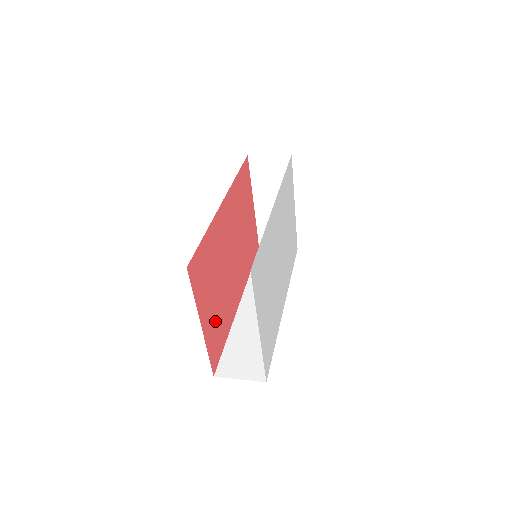
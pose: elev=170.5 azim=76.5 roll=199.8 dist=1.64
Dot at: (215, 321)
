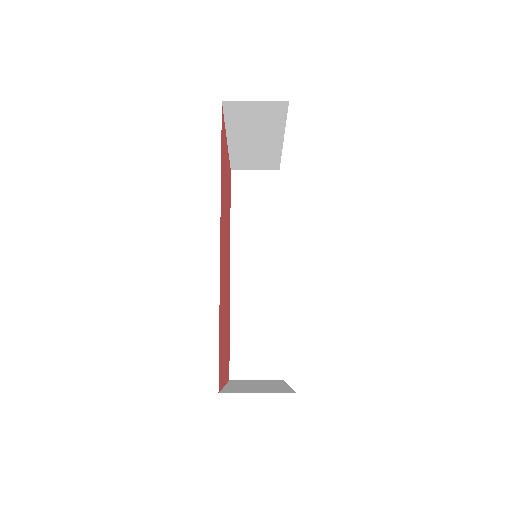
Dot at: (226, 347)
